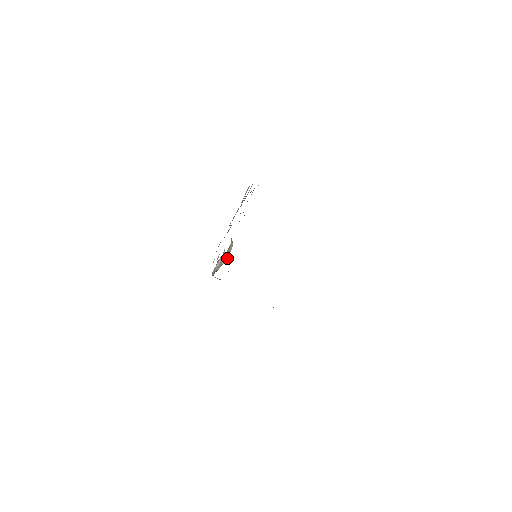
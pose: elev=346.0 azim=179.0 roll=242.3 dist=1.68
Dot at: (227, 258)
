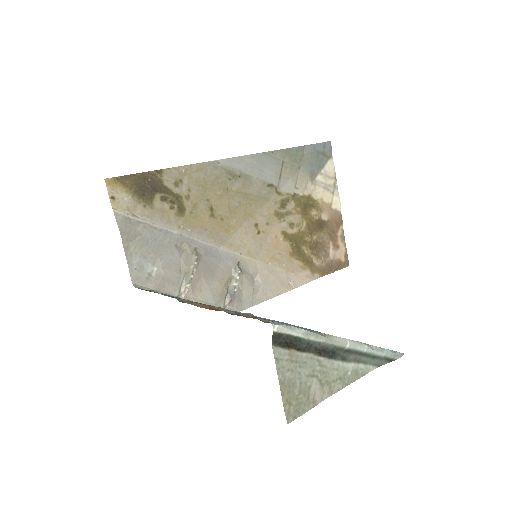
Dot at: (190, 278)
